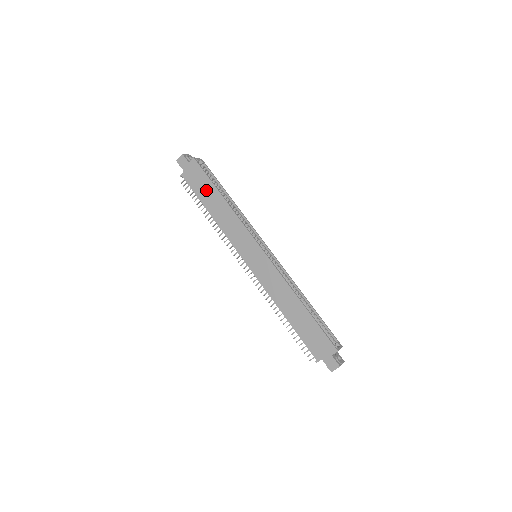
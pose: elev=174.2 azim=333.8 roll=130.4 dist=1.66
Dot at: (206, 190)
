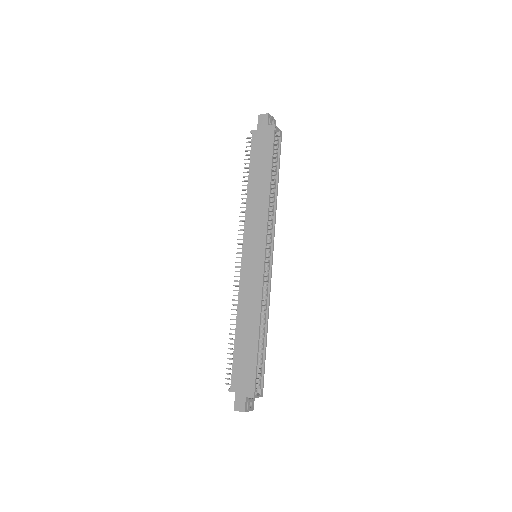
Dot at: (262, 162)
